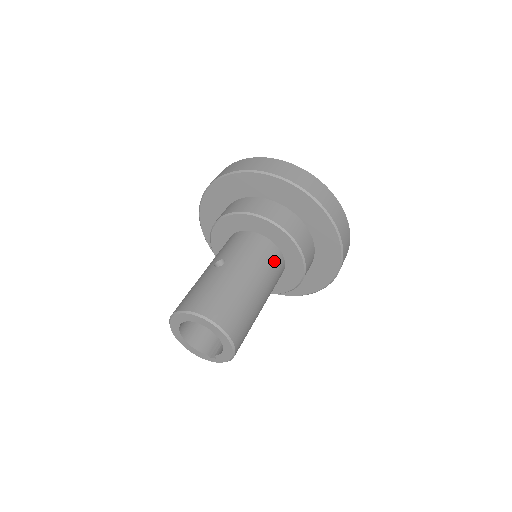
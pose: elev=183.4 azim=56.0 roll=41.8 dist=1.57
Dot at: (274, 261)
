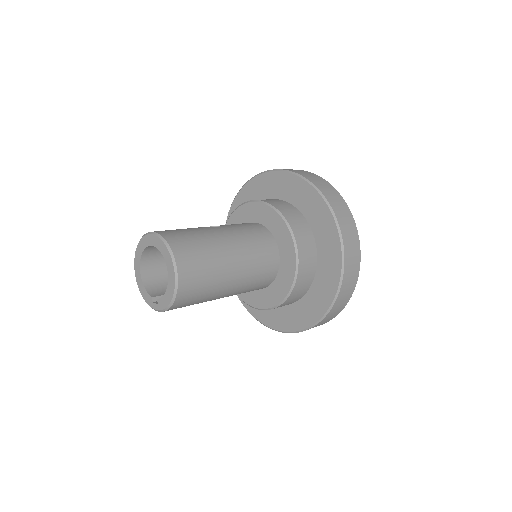
Dot at: (267, 255)
